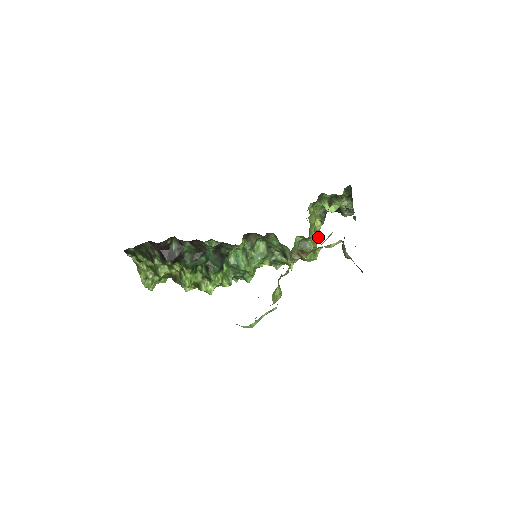
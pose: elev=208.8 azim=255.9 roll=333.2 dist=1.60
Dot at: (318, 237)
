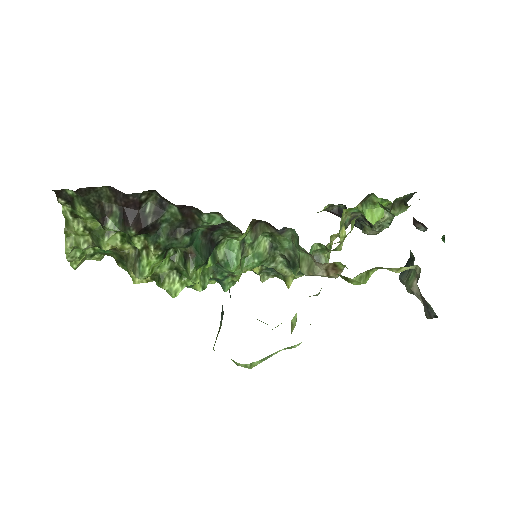
Dot at: occluded
